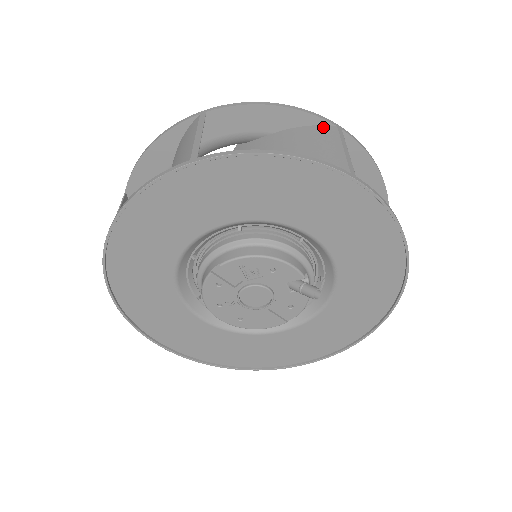
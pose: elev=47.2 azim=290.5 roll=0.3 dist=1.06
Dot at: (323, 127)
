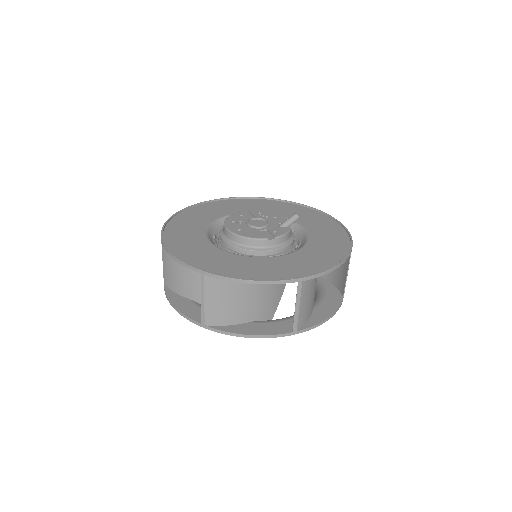
Dot at: occluded
